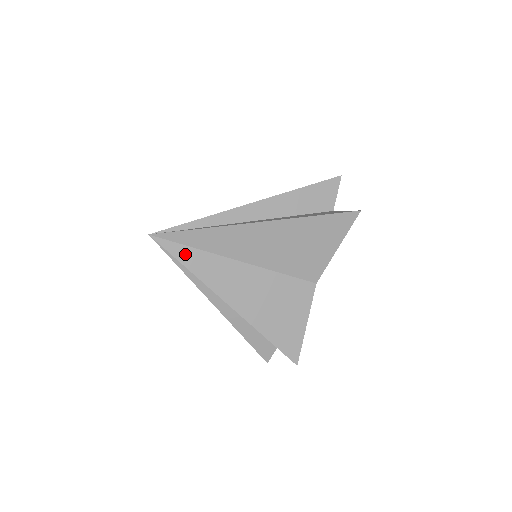
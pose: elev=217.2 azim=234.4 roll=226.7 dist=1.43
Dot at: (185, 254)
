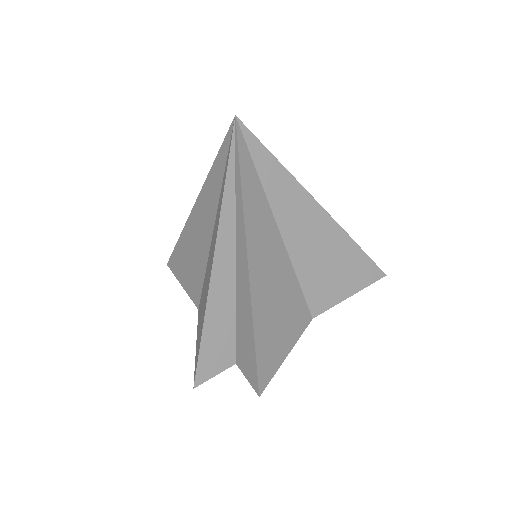
Dot at: (248, 168)
